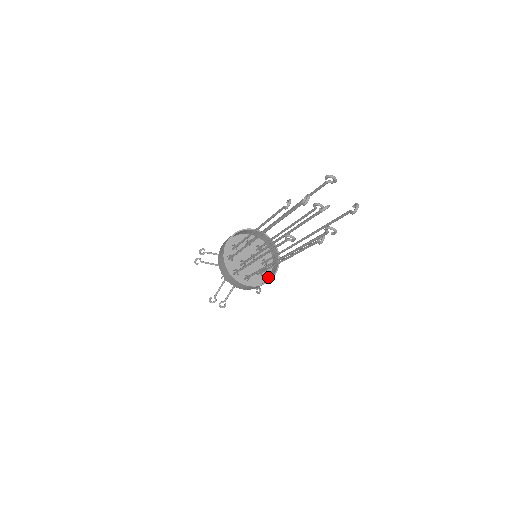
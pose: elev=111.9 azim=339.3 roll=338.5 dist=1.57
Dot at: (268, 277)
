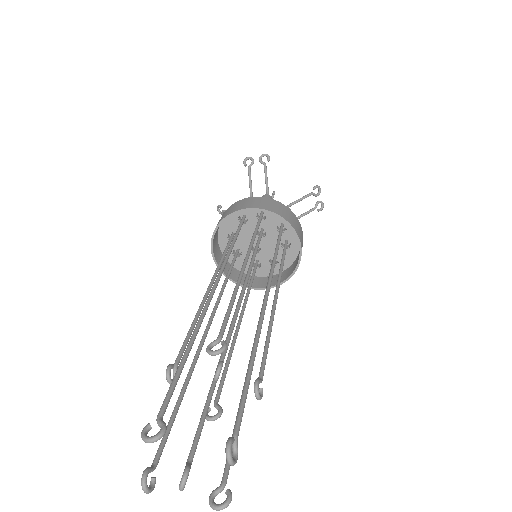
Dot at: occluded
